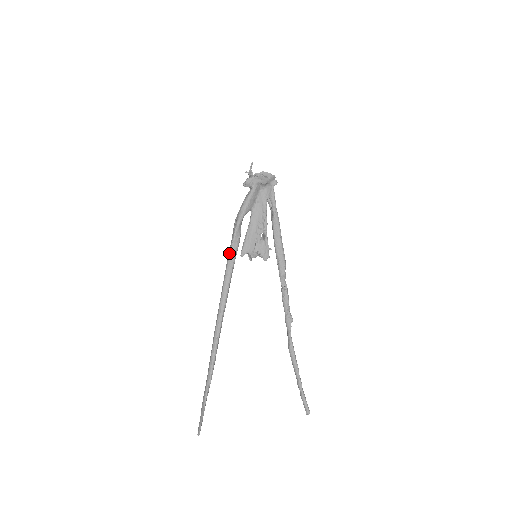
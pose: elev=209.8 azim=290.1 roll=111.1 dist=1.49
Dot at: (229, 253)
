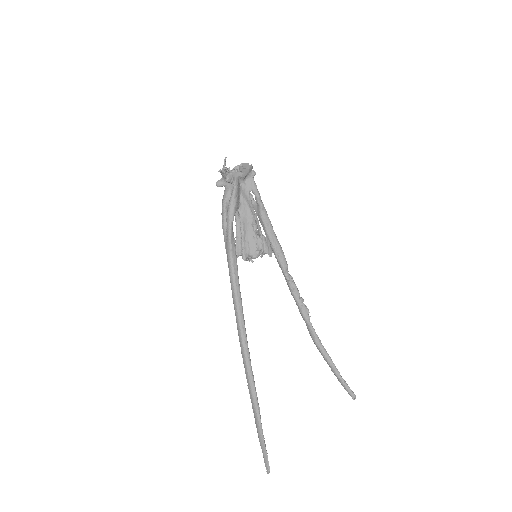
Dot at: (229, 261)
